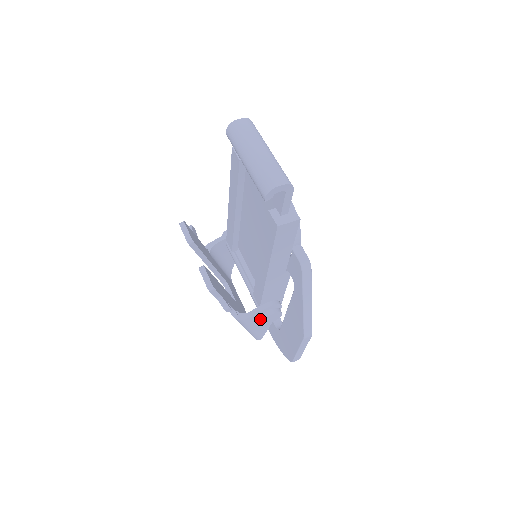
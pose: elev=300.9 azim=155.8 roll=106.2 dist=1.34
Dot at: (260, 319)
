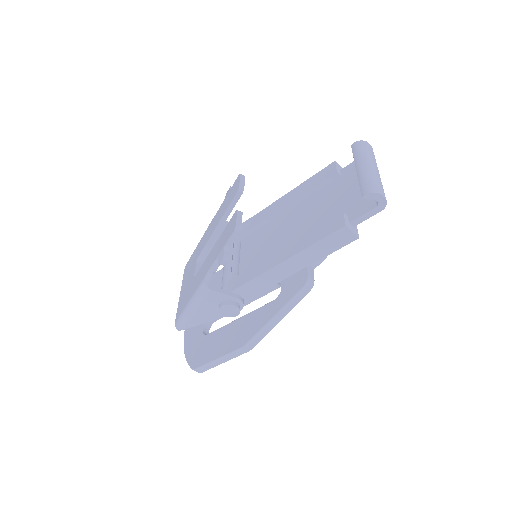
Dot at: (215, 304)
